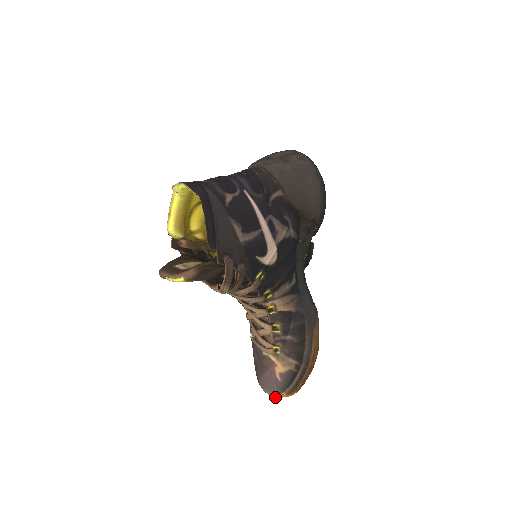
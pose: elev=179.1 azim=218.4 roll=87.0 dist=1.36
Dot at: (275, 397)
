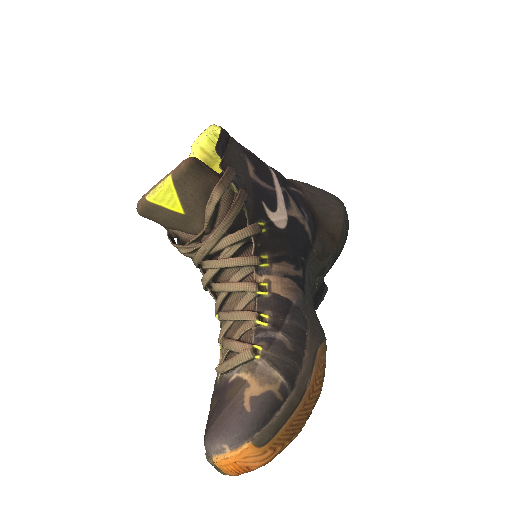
Dot at: (229, 458)
